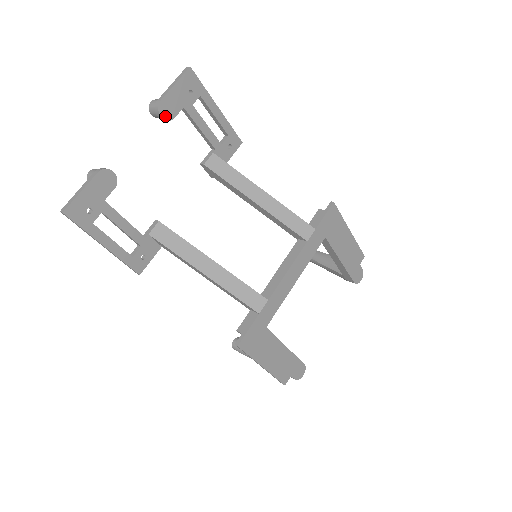
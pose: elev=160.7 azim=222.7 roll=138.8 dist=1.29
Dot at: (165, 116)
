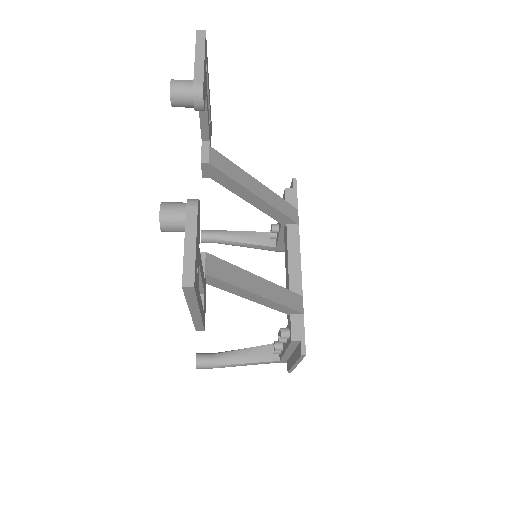
Dot at: (204, 105)
